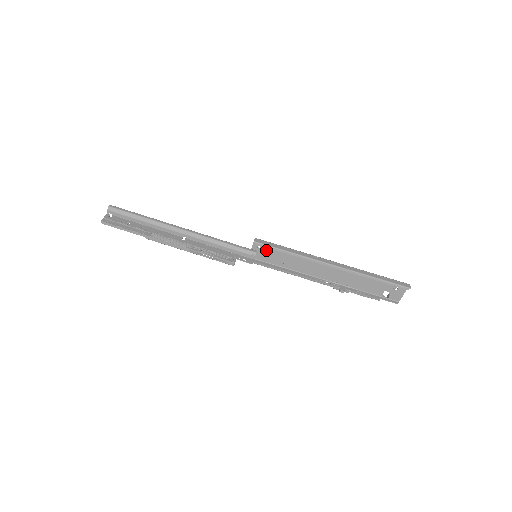
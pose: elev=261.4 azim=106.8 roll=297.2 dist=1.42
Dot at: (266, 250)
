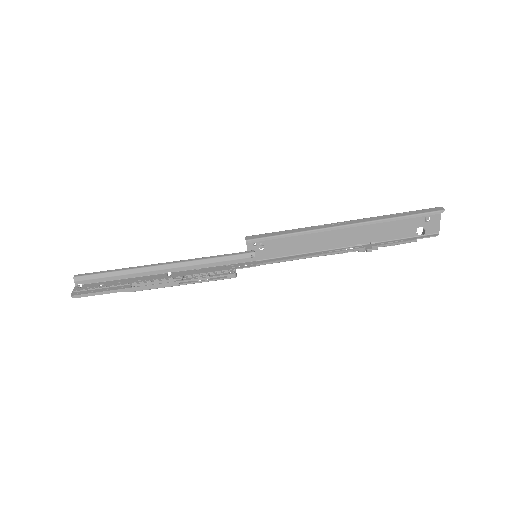
Dot at: (264, 245)
